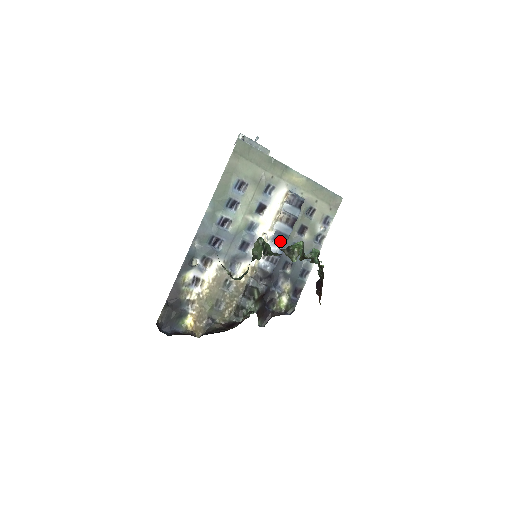
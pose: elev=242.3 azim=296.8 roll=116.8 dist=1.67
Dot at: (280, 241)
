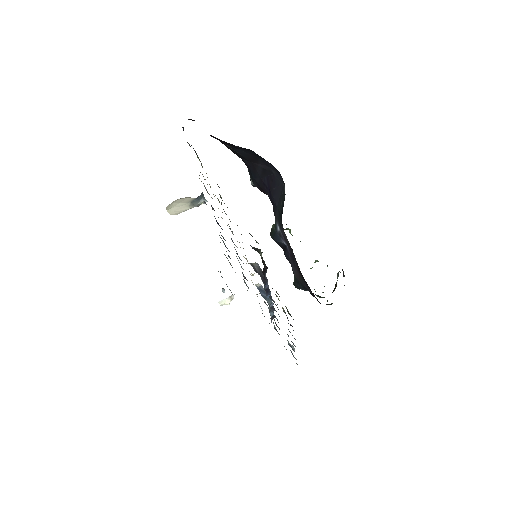
Dot at: (263, 297)
